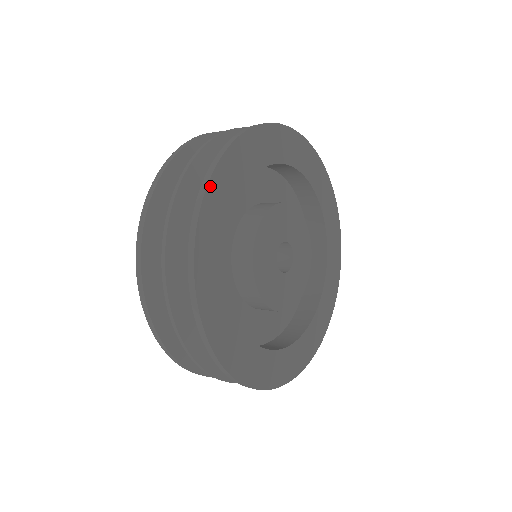
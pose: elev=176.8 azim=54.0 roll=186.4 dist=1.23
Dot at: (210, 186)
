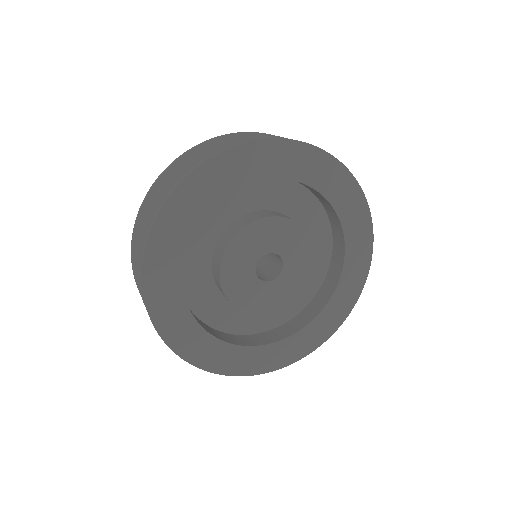
Dot at: (156, 323)
